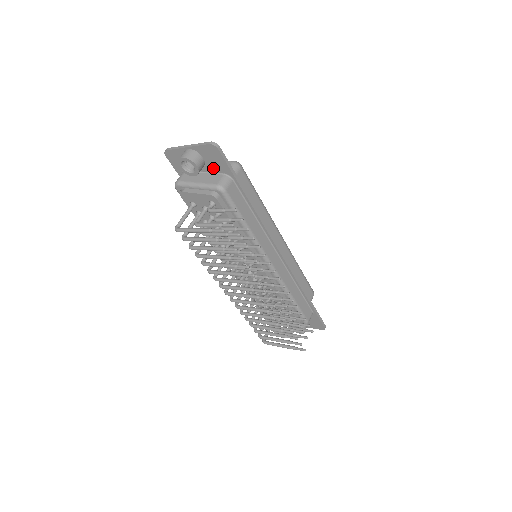
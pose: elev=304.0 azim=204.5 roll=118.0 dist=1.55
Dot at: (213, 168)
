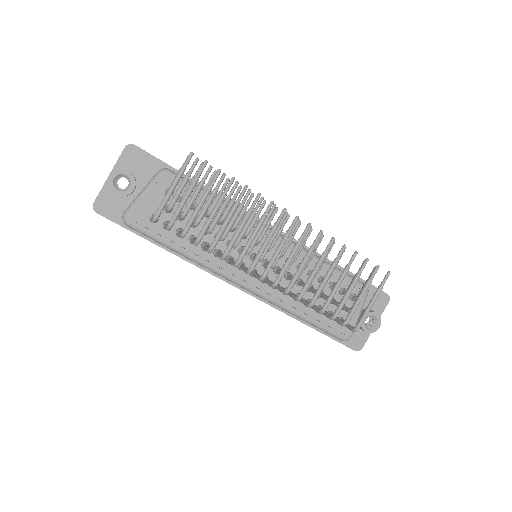
Dot at: (145, 176)
